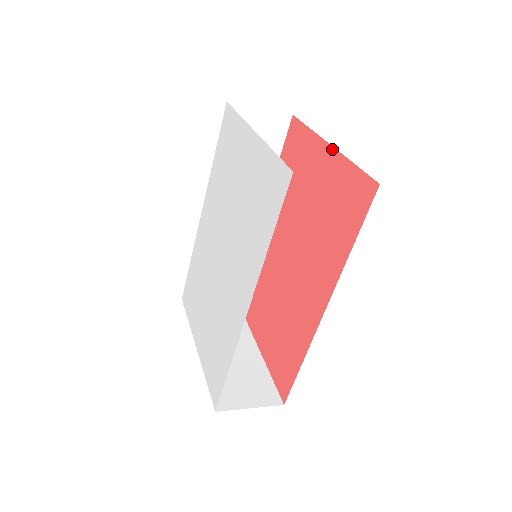
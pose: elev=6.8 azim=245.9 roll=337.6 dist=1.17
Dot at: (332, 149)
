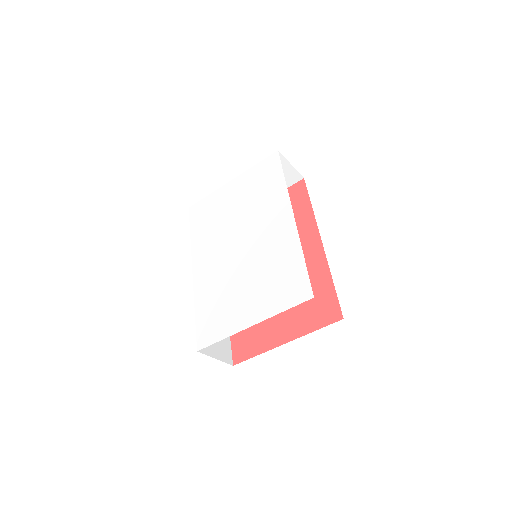
Dot at: occluded
